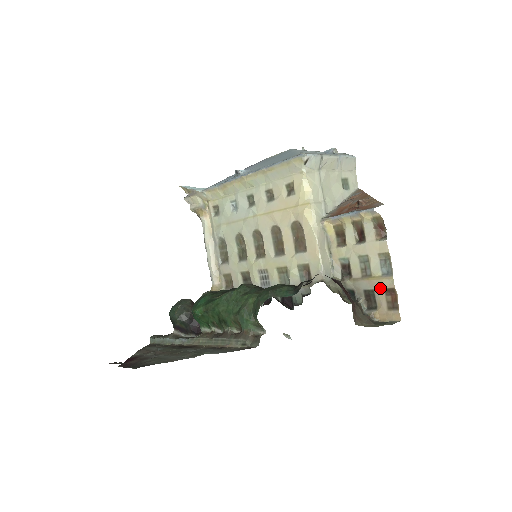
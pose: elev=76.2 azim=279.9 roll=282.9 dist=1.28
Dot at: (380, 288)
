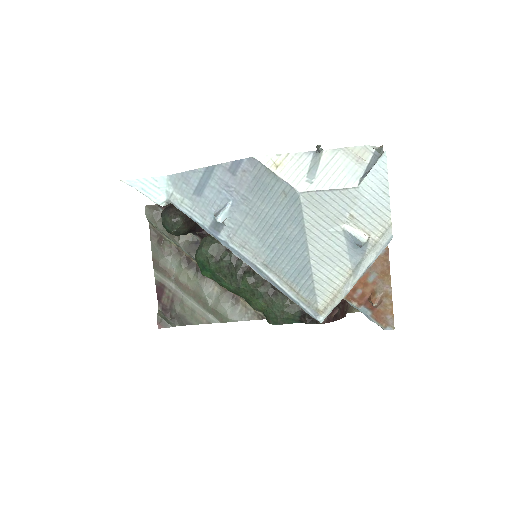
Dot at: occluded
